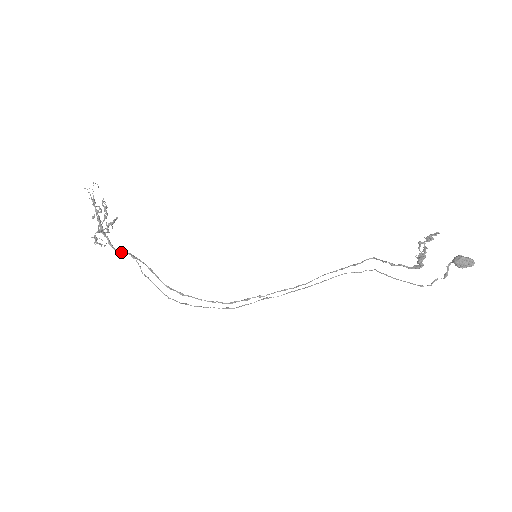
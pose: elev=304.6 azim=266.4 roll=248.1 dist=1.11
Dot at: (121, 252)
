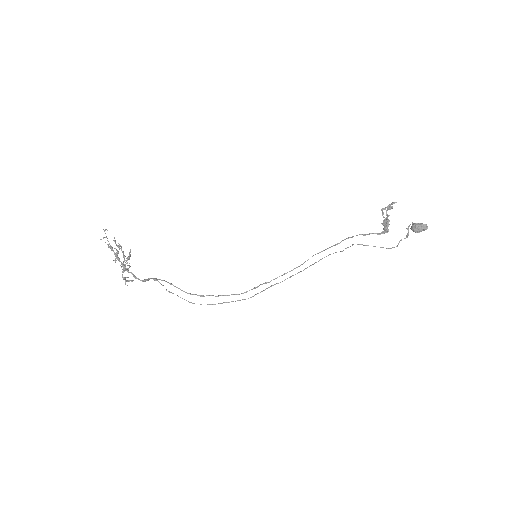
Dot at: (146, 280)
